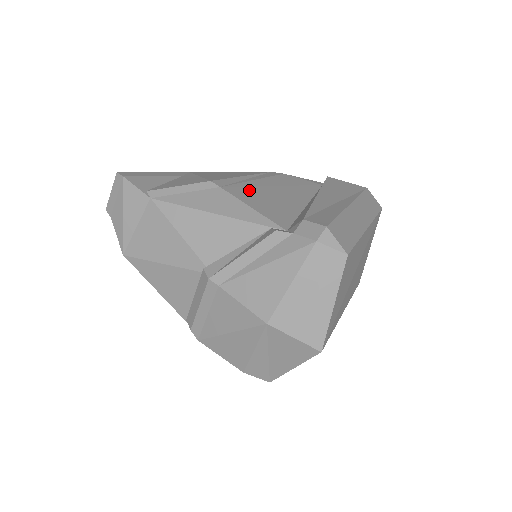
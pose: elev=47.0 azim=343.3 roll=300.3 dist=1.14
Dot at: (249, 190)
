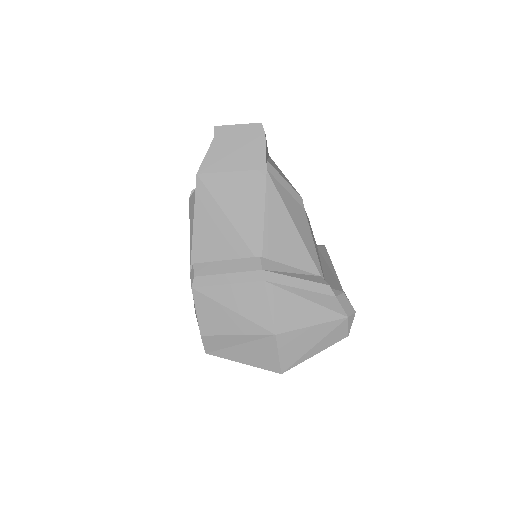
Dot at: occluded
